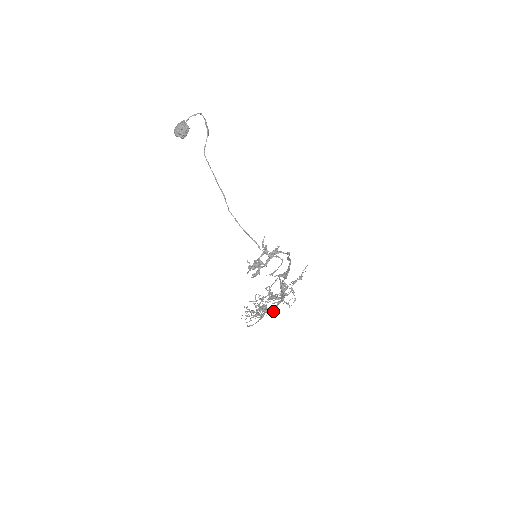
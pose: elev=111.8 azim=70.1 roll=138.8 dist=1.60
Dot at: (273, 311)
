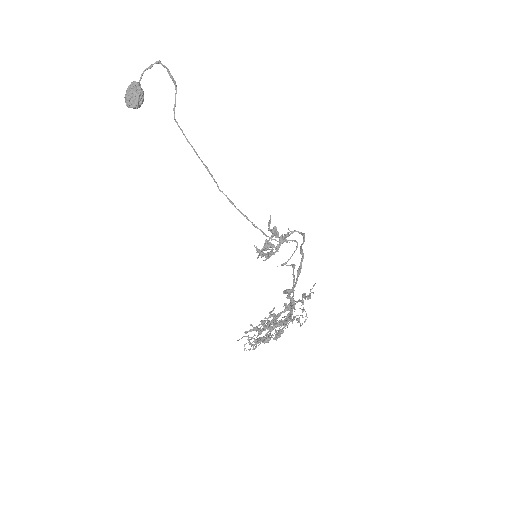
Dot at: (277, 338)
